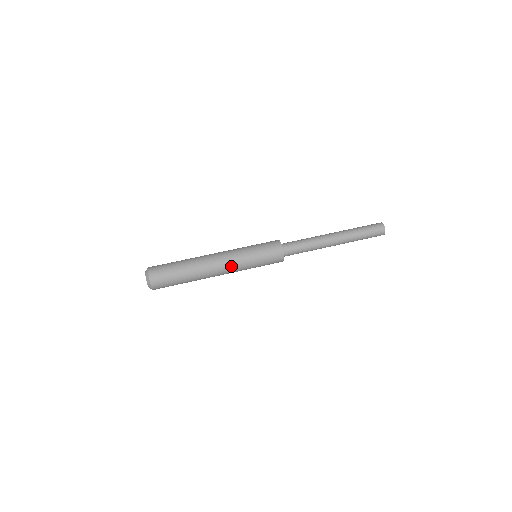
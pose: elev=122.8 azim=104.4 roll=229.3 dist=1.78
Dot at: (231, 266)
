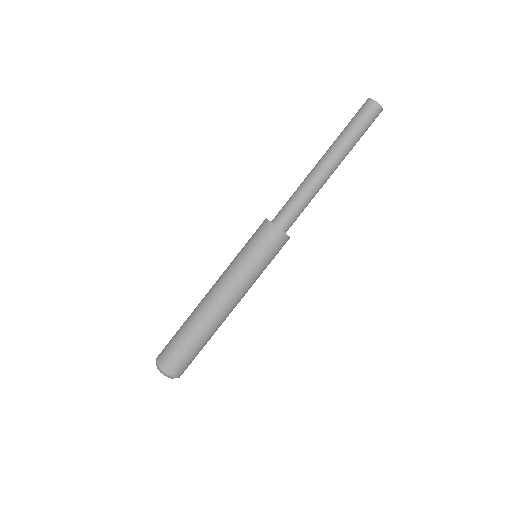
Dot at: (240, 293)
